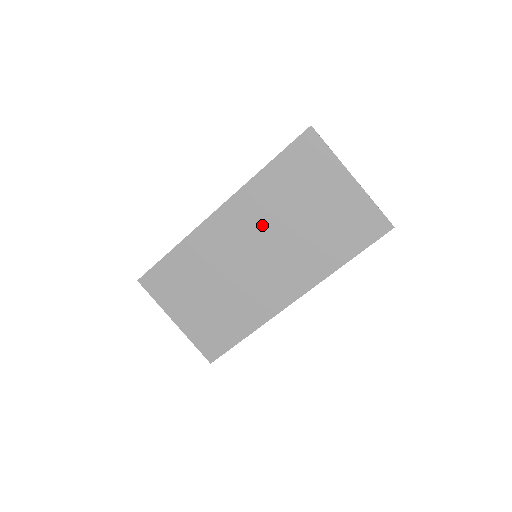
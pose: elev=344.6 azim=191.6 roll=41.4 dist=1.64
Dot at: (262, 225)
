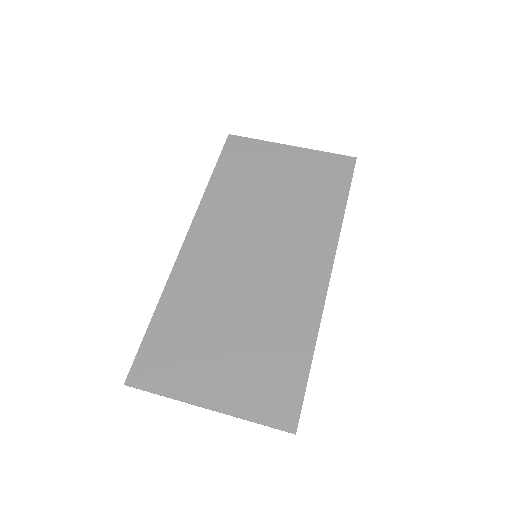
Dot at: (241, 225)
